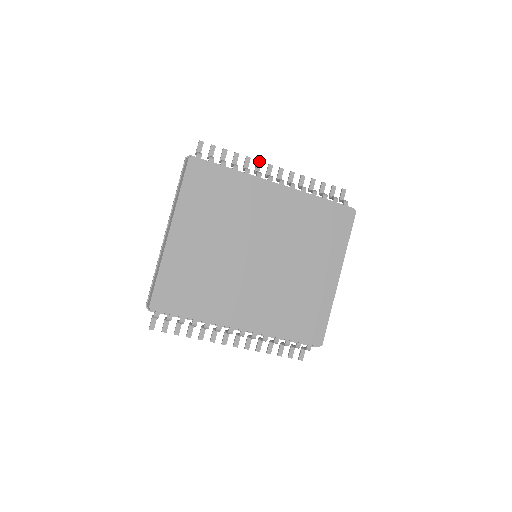
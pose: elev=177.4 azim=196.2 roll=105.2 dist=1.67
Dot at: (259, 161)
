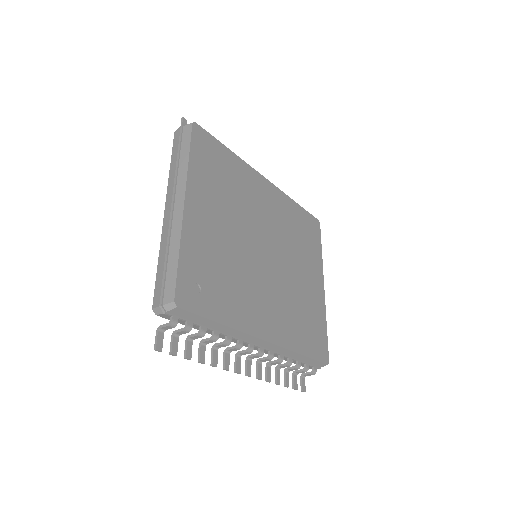
Dot at: occluded
